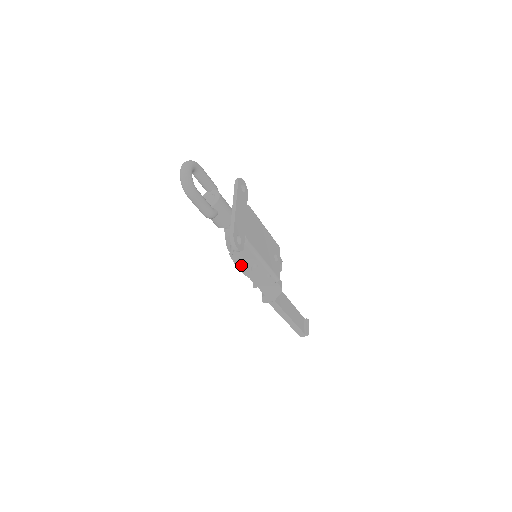
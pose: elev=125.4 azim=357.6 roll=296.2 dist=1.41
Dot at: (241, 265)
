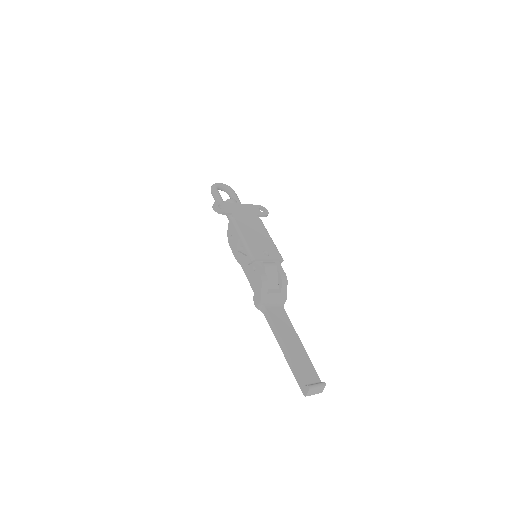
Dot at: (233, 246)
